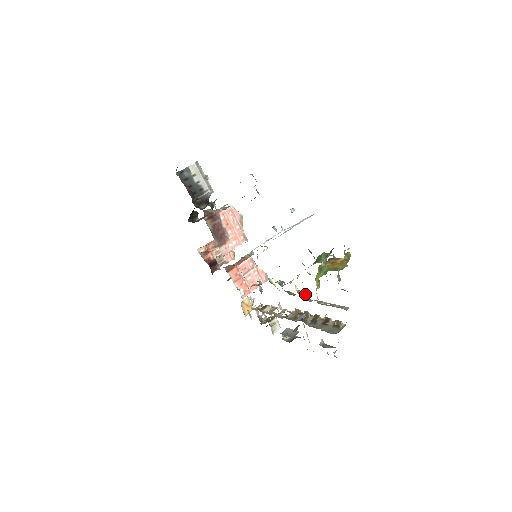
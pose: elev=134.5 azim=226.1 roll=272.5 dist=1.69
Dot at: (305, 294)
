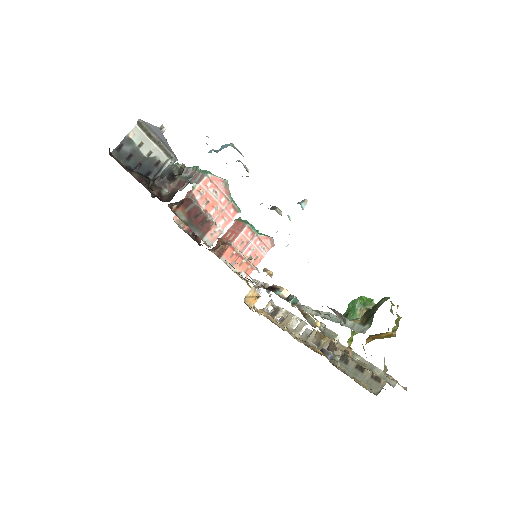
Dot at: (331, 337)
